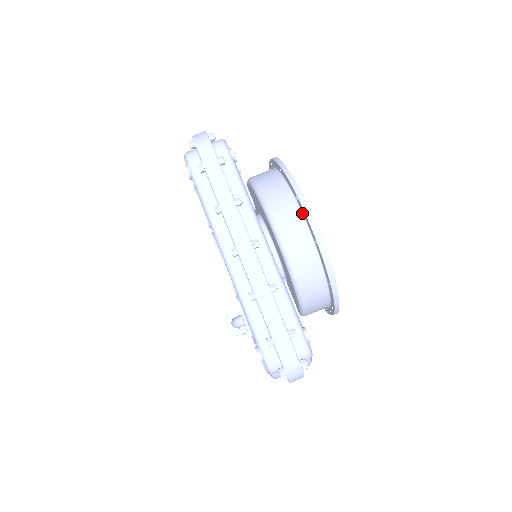
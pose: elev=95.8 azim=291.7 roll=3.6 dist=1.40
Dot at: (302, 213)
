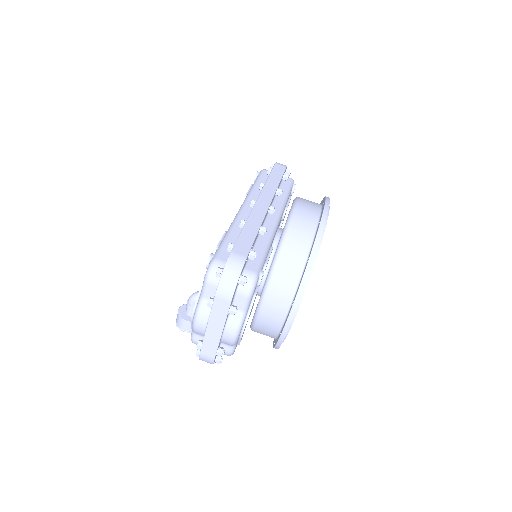
Dot at: (321, 209)
